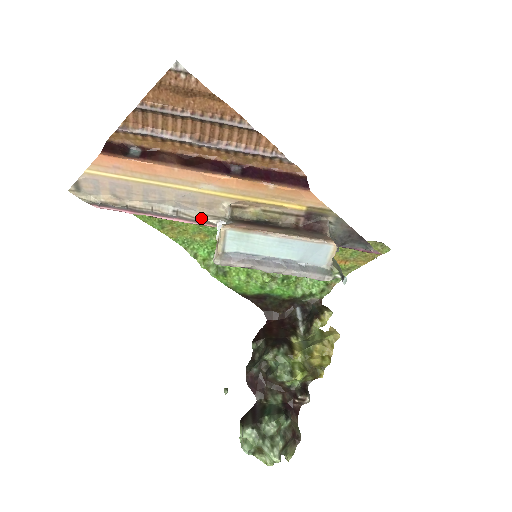
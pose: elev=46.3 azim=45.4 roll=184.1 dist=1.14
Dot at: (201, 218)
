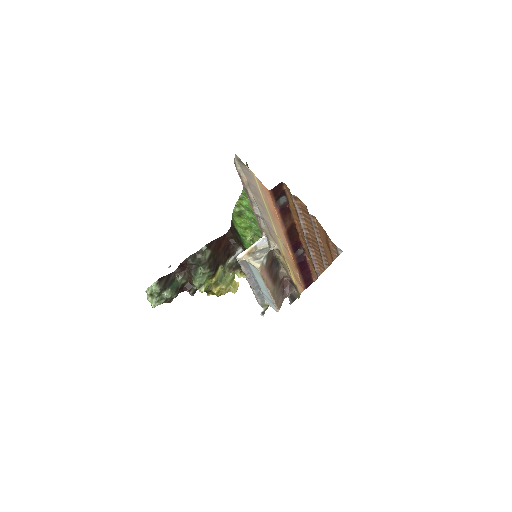
Dot at: (262, 228)
